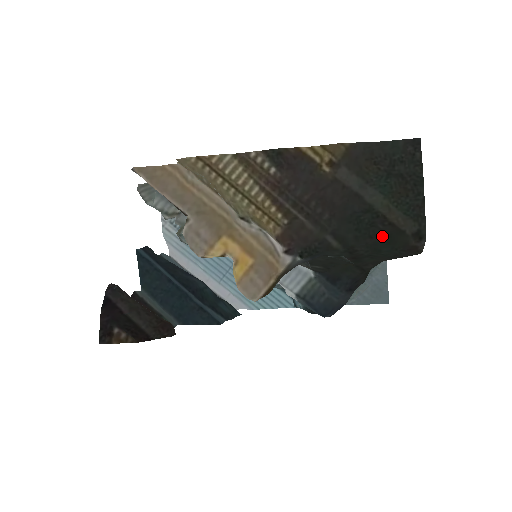
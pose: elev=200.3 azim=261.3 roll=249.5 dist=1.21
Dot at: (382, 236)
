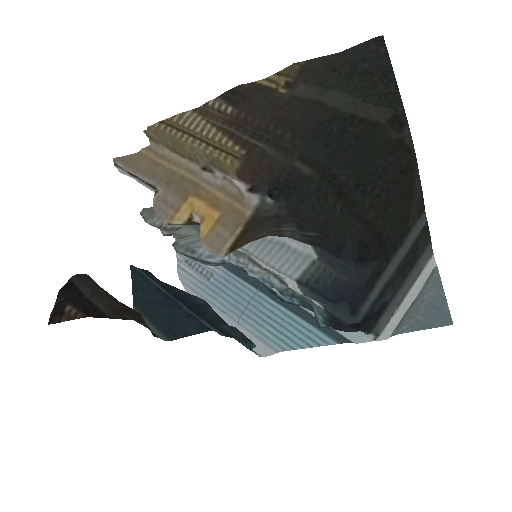
Dot at: (358, 143)
